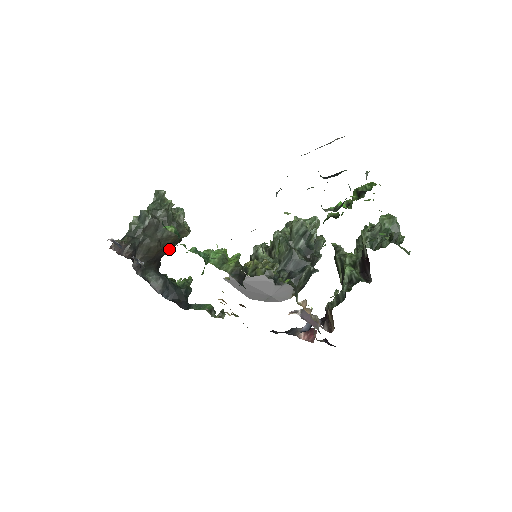
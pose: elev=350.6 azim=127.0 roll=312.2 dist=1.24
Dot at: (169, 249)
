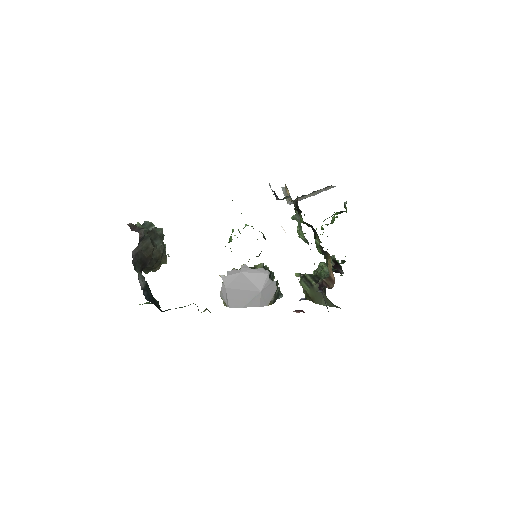
Dot at: (153, 263)
